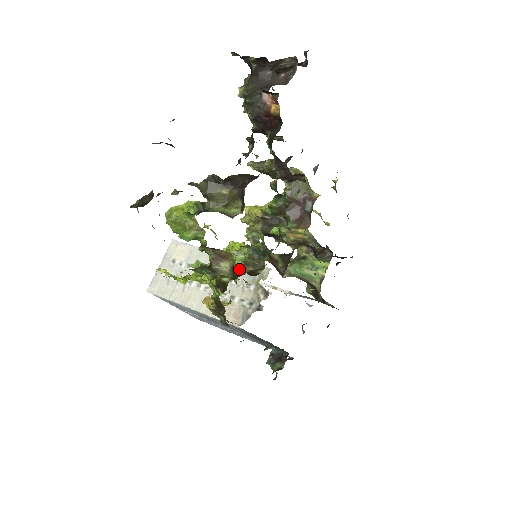
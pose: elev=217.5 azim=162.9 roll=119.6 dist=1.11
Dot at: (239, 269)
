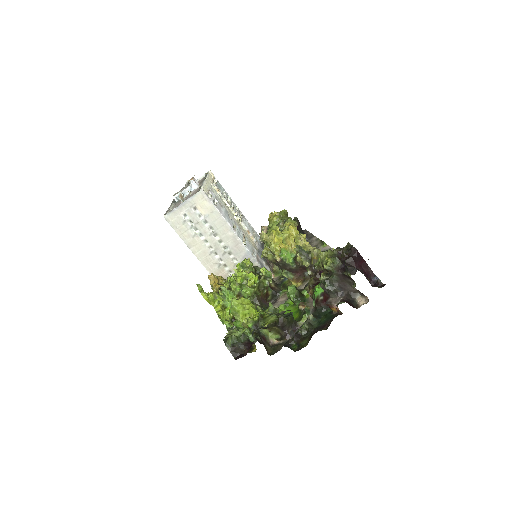
Dot at: occluded
